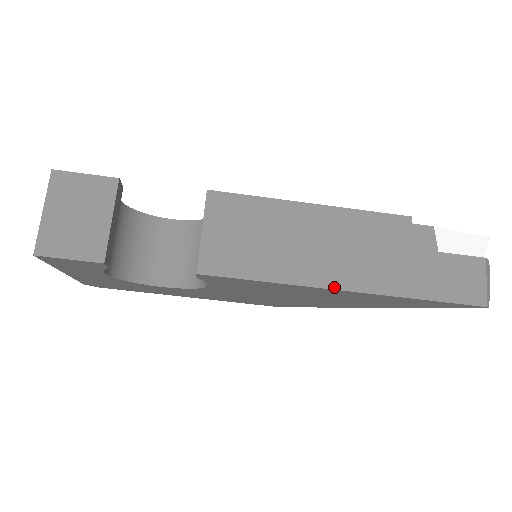
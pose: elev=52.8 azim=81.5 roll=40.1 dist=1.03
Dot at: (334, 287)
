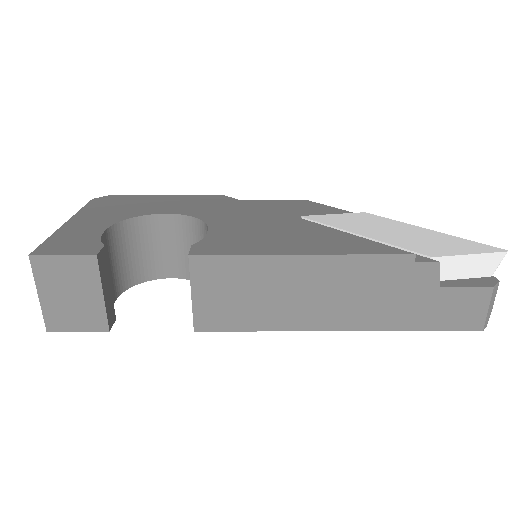
Dot at: (326, 329)
